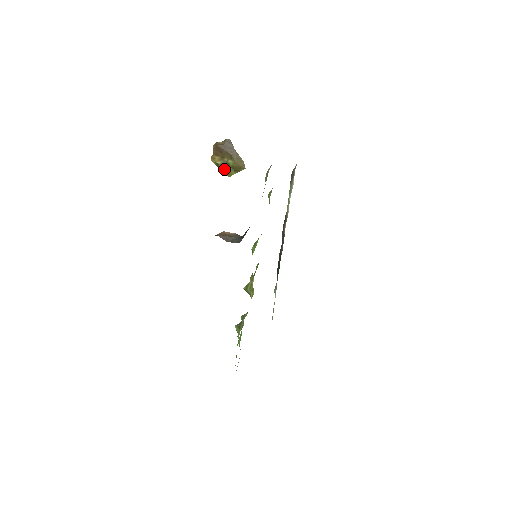
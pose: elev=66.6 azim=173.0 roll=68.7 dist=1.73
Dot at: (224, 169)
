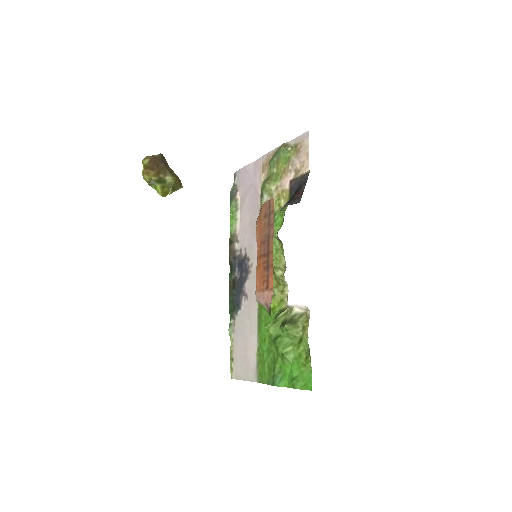
Dot at: (161, 186)
